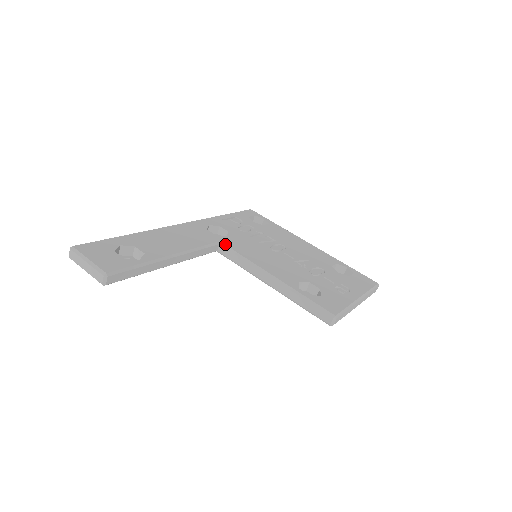
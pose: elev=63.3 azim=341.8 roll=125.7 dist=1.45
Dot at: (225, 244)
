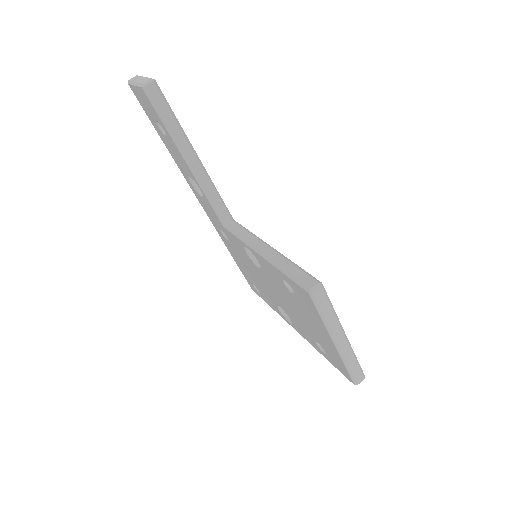
Dot at: occluded
